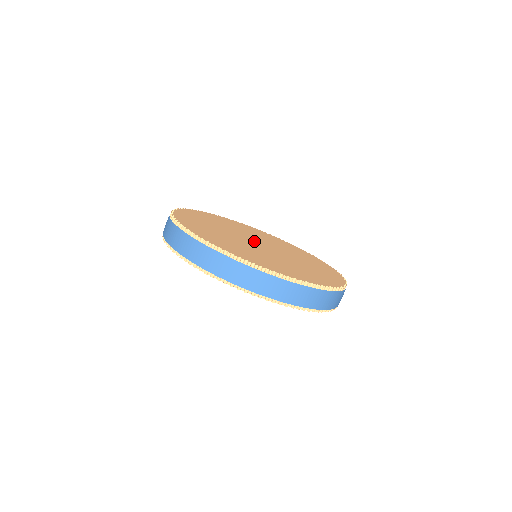
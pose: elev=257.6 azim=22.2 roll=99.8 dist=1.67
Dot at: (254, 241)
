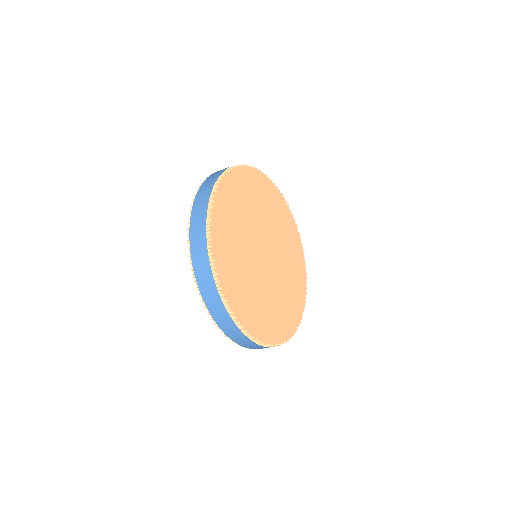
Dot at: (264, 246)
